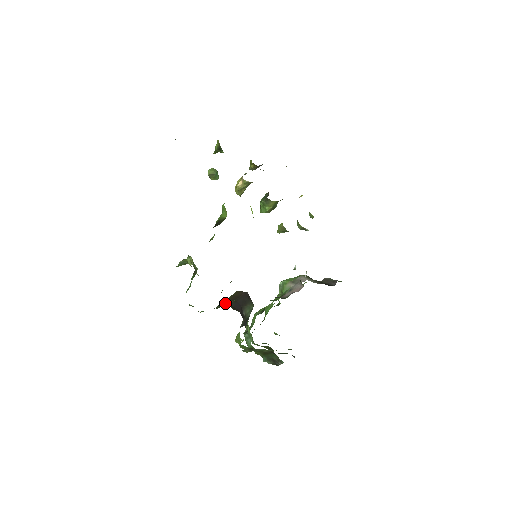
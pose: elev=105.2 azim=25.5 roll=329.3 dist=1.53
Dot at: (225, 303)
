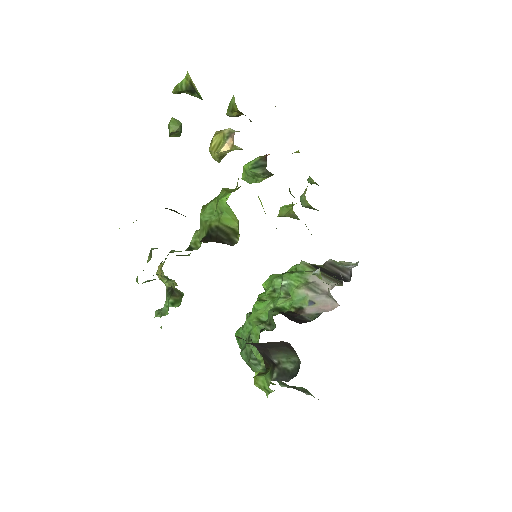
Dot at: occluded
